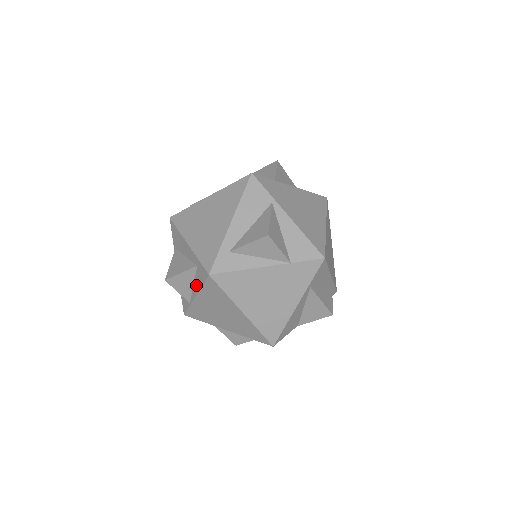
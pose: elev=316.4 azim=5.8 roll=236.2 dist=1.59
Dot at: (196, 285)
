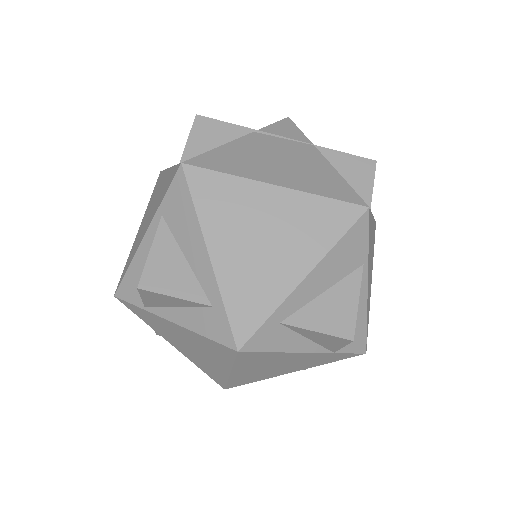
Dot at: (186, 317)
